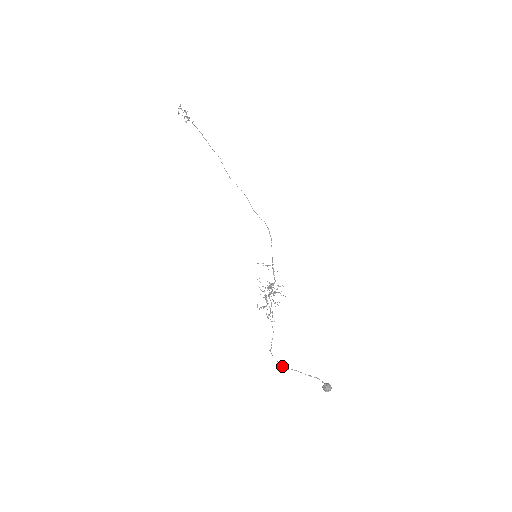
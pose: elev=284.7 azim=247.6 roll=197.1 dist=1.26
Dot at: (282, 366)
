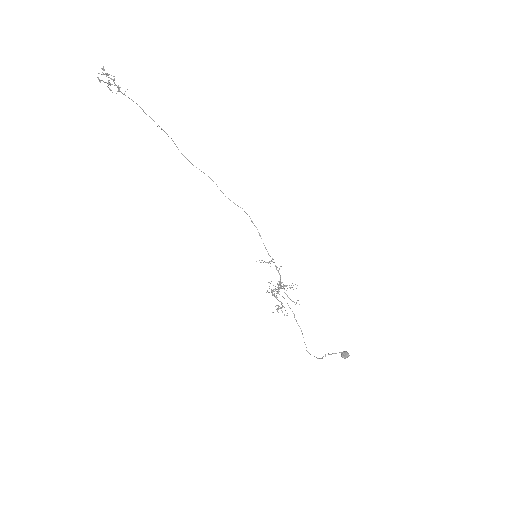
Dot at: occluded
